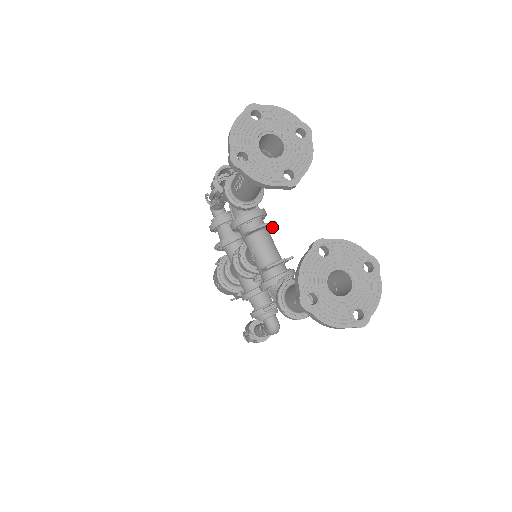
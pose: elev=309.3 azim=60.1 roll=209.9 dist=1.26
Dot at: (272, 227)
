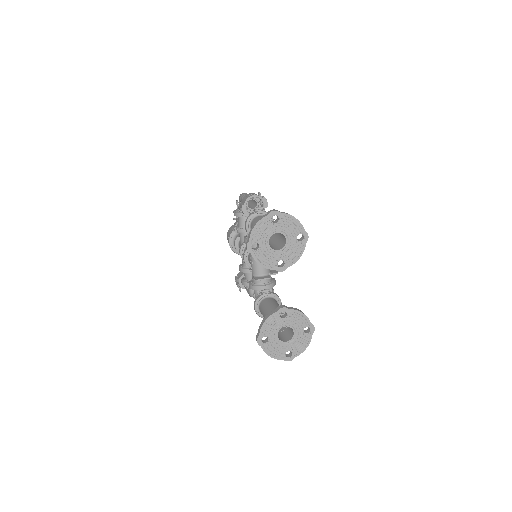
Dot at: occluded
